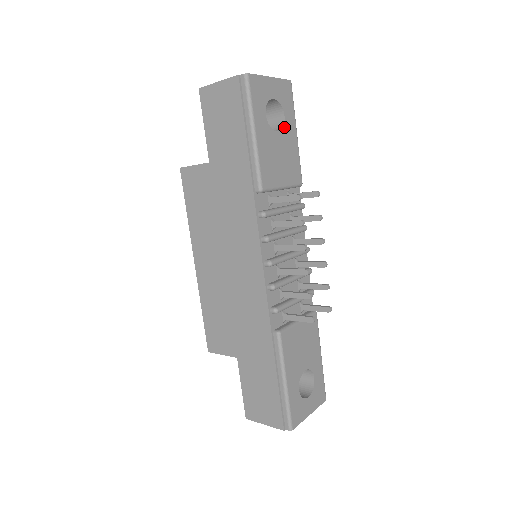
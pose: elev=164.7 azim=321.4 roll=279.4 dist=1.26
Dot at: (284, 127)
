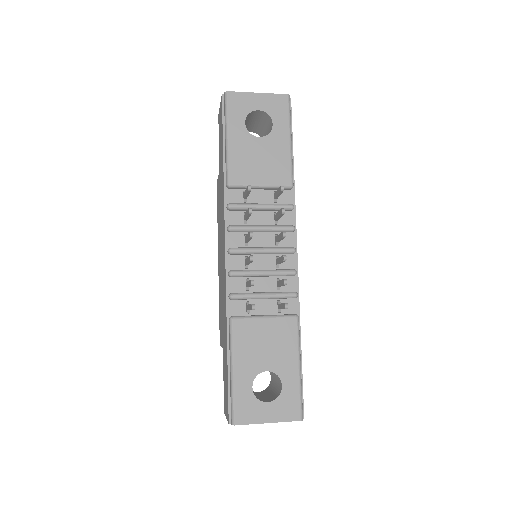
Dot at: (271, 134)
